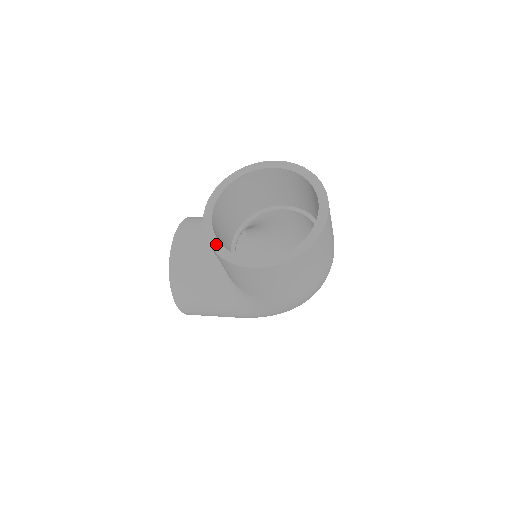
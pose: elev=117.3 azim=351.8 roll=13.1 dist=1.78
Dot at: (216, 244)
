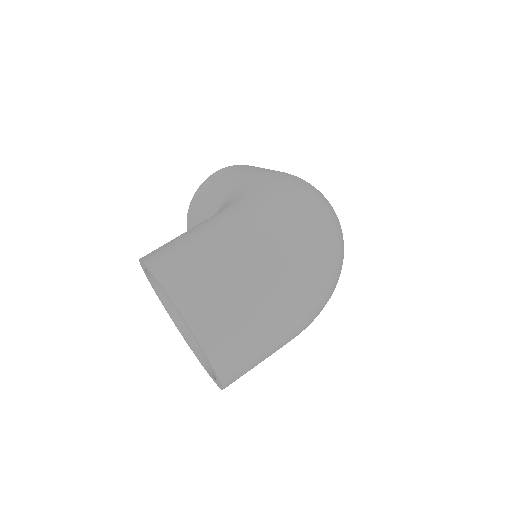
Dot at: occluded
